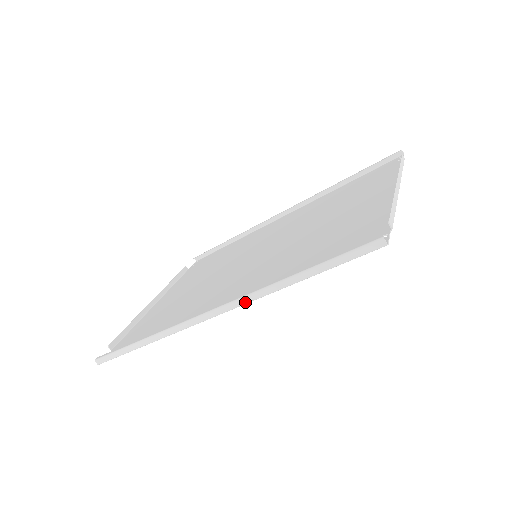
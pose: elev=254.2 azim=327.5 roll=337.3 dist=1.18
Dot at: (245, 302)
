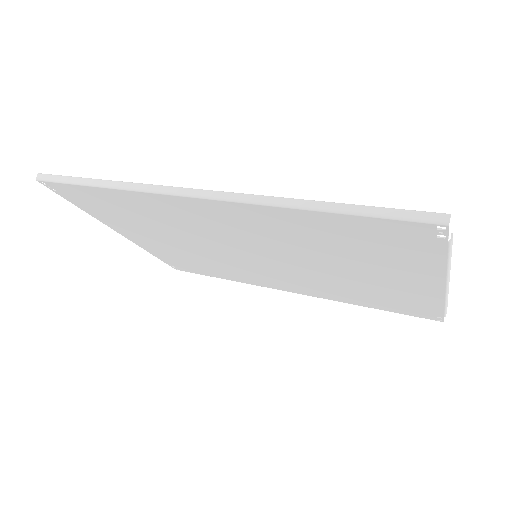
Dot at: (246, 199)
